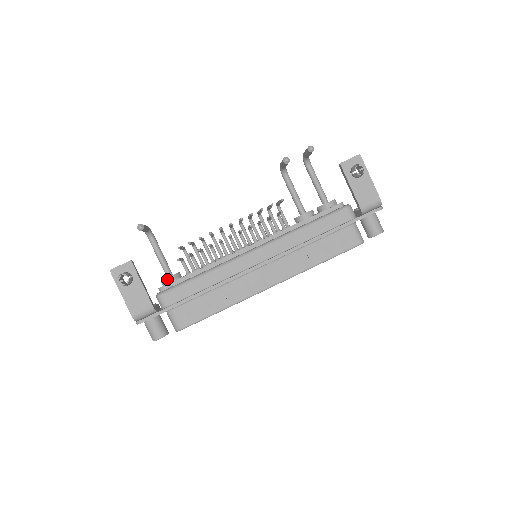
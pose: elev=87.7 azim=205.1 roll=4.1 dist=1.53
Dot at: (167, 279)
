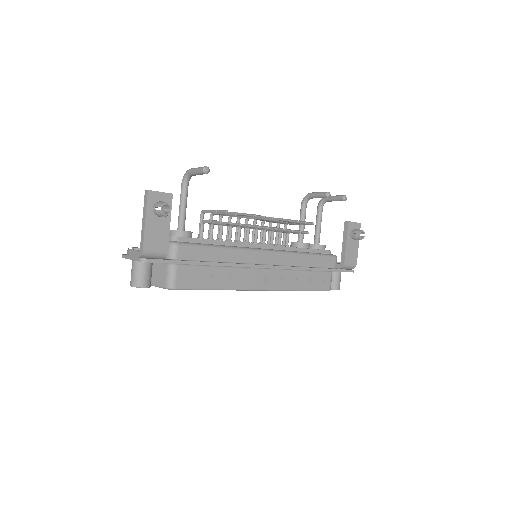
Dot at: (184, 232)
